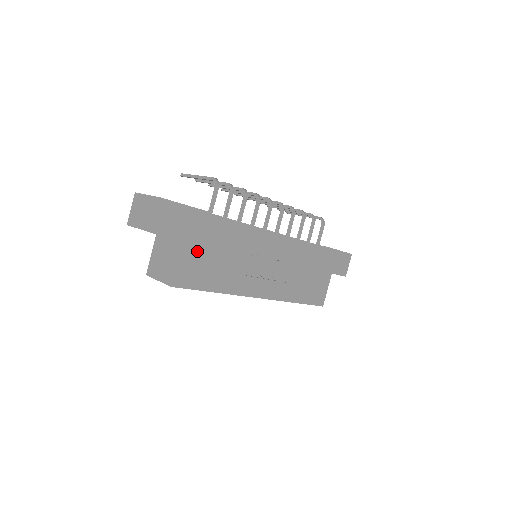
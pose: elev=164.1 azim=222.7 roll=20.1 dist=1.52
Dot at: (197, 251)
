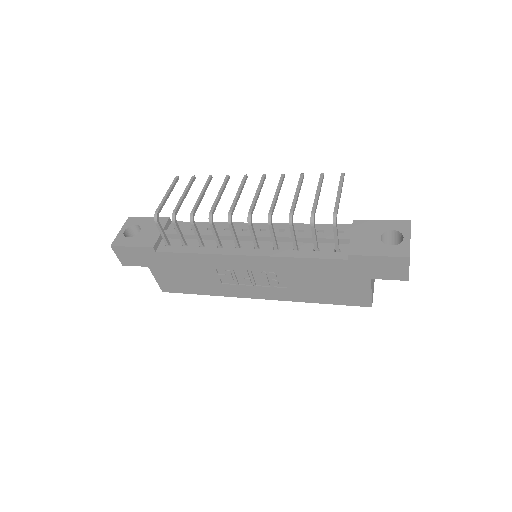
Dot at: (165, 272)
